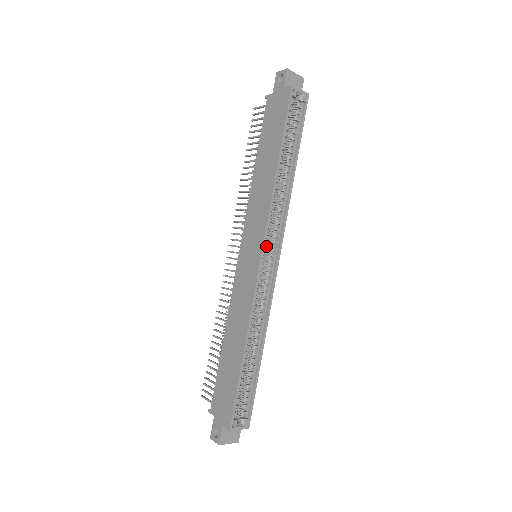
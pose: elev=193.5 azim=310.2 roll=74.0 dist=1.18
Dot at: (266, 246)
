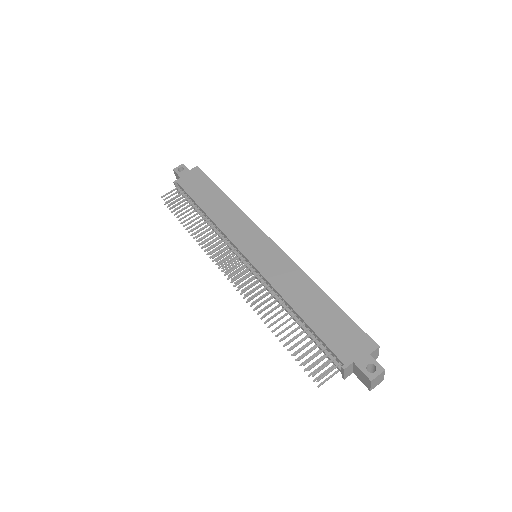
Dot at: occluded
